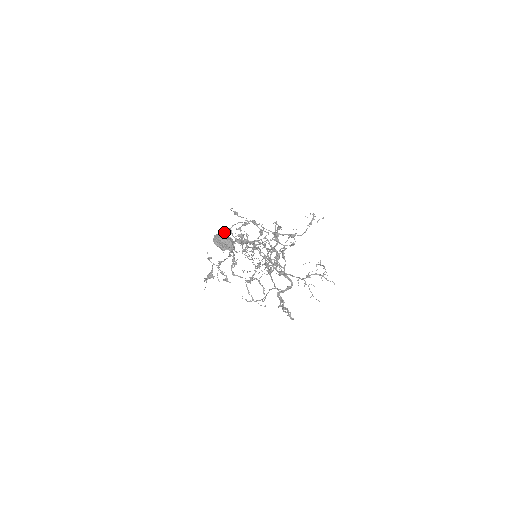
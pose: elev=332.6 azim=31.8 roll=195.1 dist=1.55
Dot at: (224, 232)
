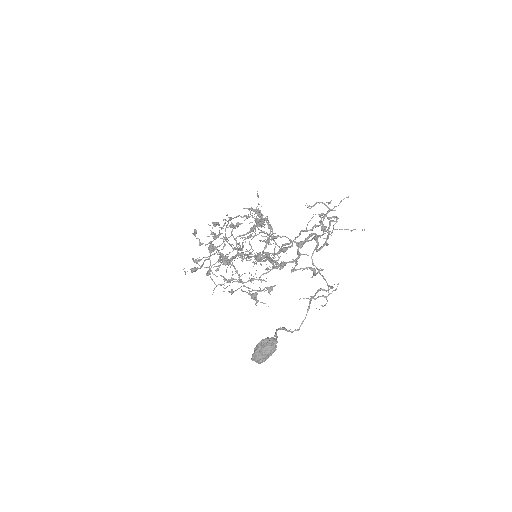
Dot at: (199, 261)
